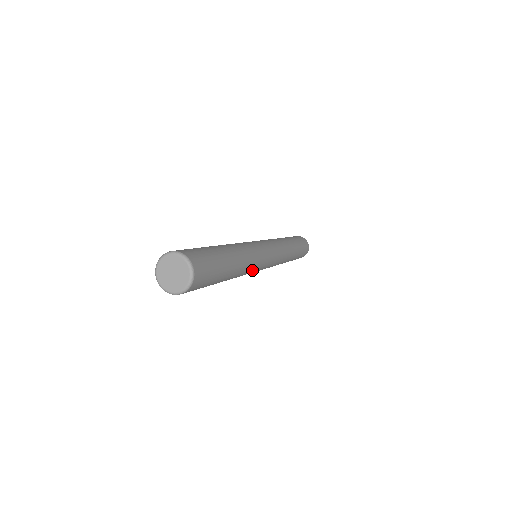
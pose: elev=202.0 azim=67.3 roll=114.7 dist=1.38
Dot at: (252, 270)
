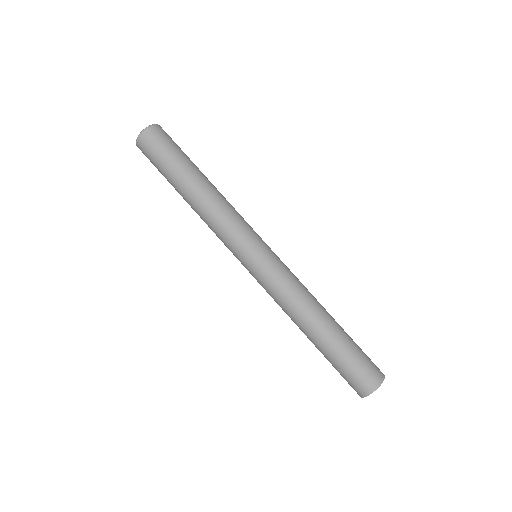
Dot at: (231, 221)
